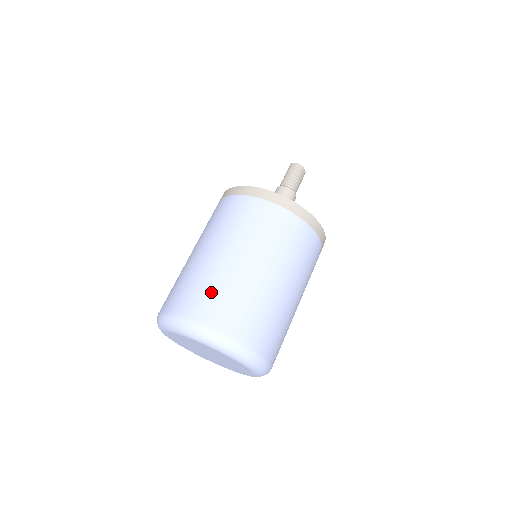
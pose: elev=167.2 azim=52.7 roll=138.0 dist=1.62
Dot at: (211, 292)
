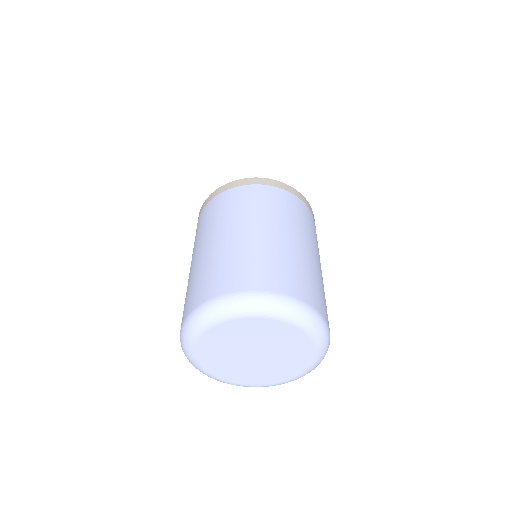
Dot at: (280, 265)
